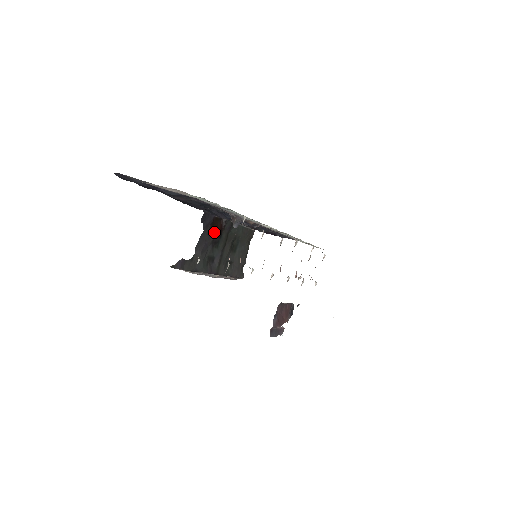
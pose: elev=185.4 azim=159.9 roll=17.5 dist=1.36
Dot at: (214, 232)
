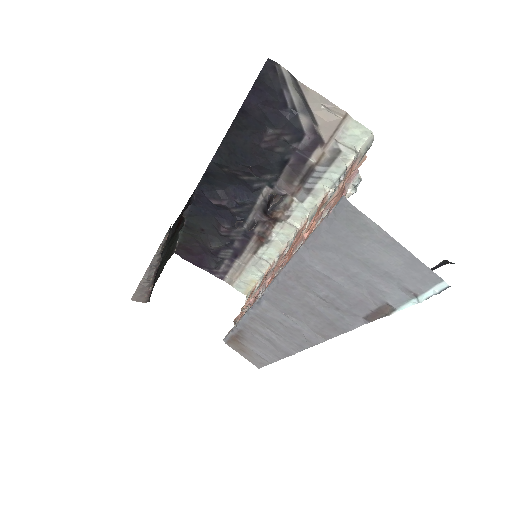
Dot at: occluded
